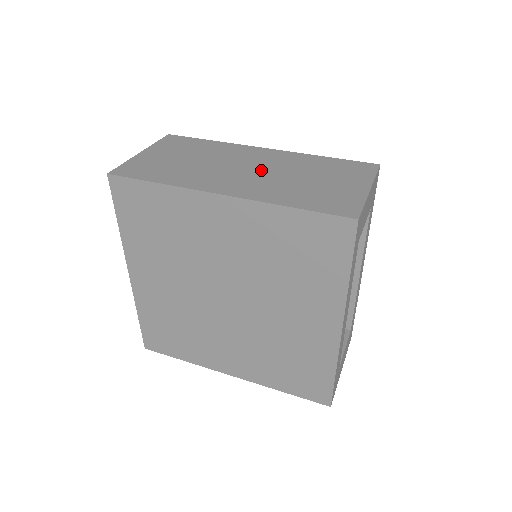
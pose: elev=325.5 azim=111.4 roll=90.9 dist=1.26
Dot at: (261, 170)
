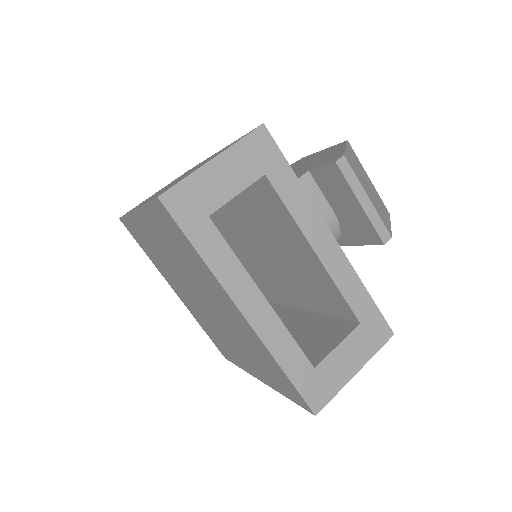
Dot at: (182, 176)
